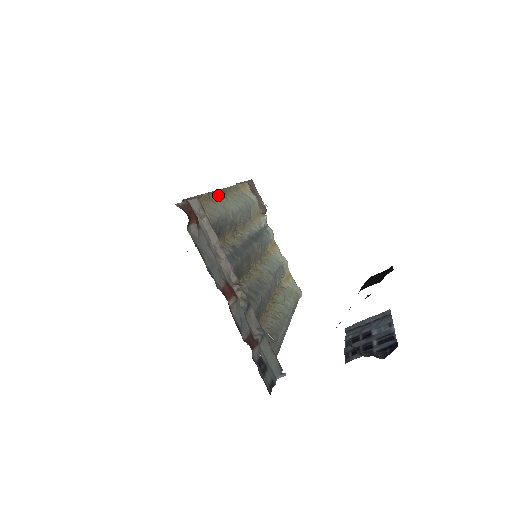
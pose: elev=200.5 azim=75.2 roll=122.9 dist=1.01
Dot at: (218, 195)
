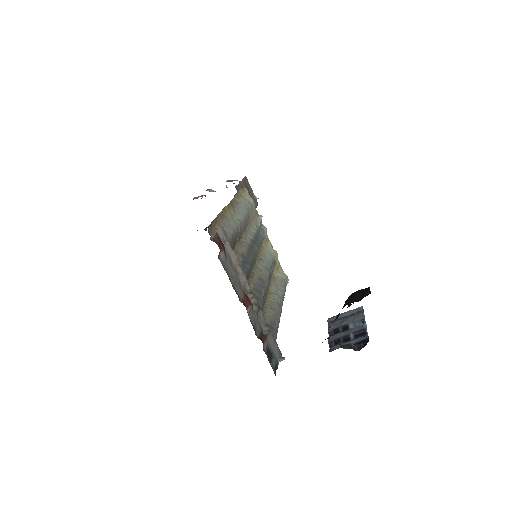
Dot at: (228, 209)
